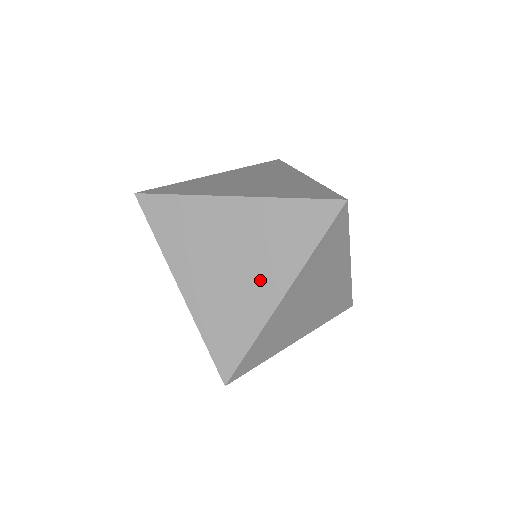
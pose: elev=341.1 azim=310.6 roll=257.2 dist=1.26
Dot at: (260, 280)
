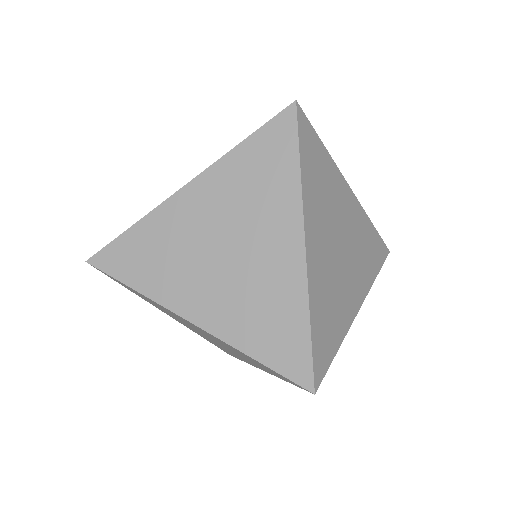
Dot at: (268, 245)
